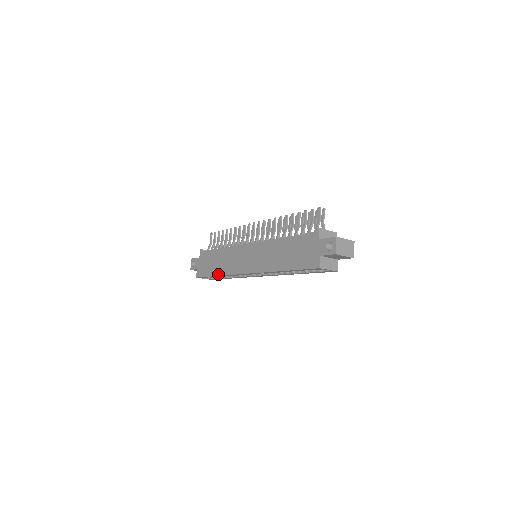
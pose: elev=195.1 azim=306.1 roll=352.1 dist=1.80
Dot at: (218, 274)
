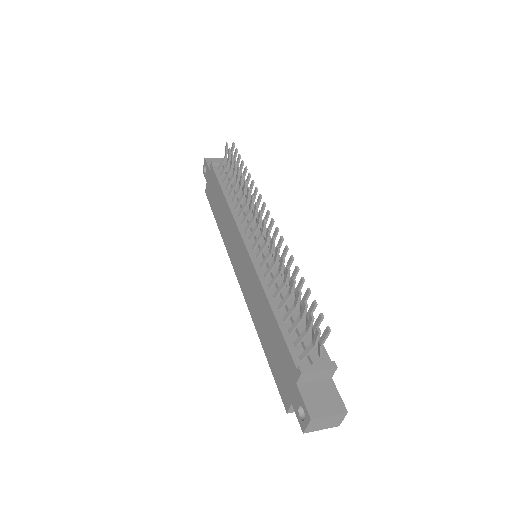
Dot at: (219, 227)
